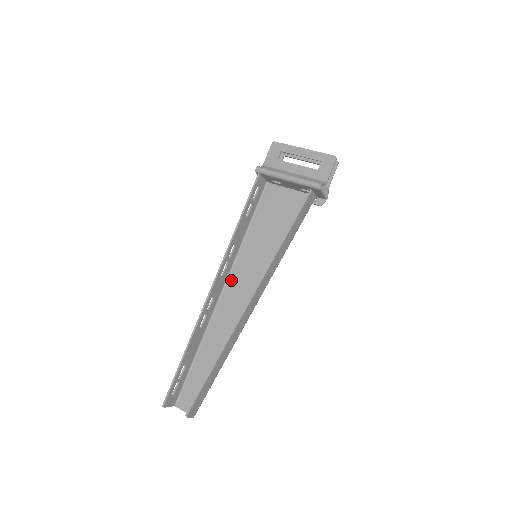
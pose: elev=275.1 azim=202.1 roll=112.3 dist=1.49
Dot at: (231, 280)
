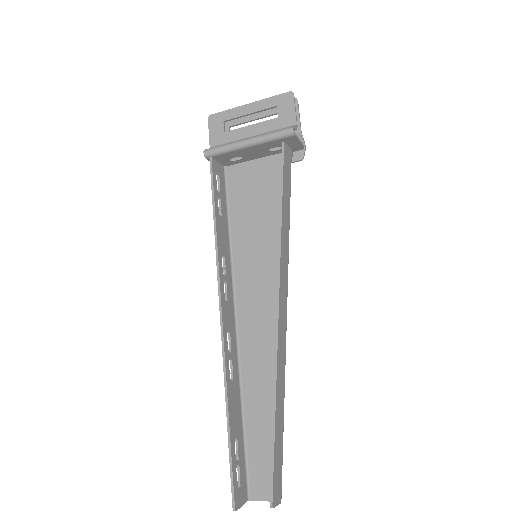
Dot at: (240, 302)
